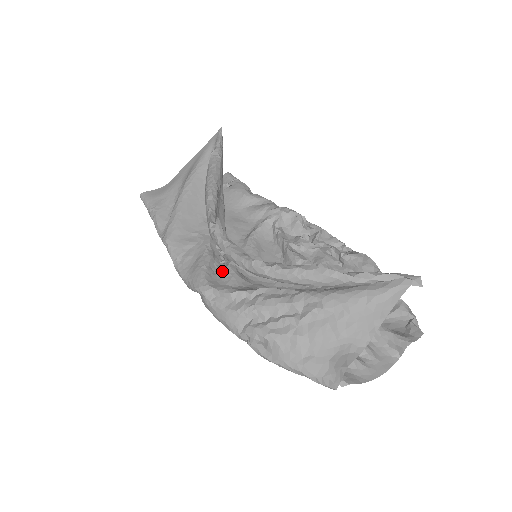
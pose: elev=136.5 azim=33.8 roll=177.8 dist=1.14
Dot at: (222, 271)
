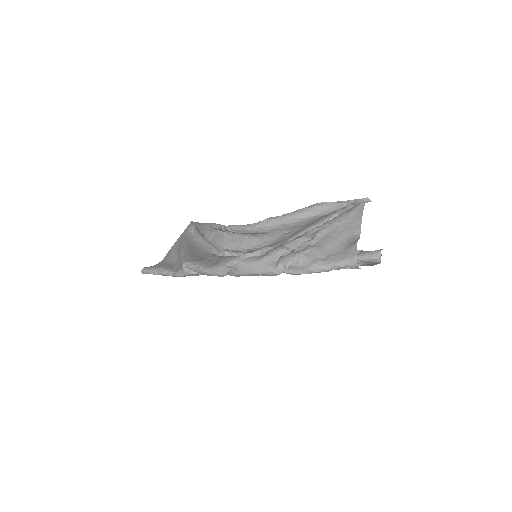
Dot at: occluded
